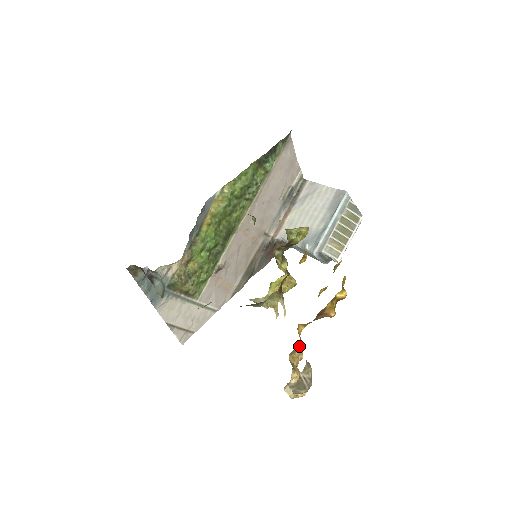
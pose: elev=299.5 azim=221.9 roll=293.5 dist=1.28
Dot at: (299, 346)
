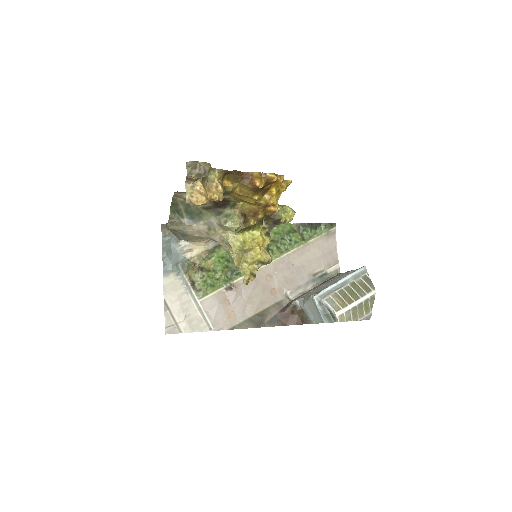
Dot at: (217, 180)
